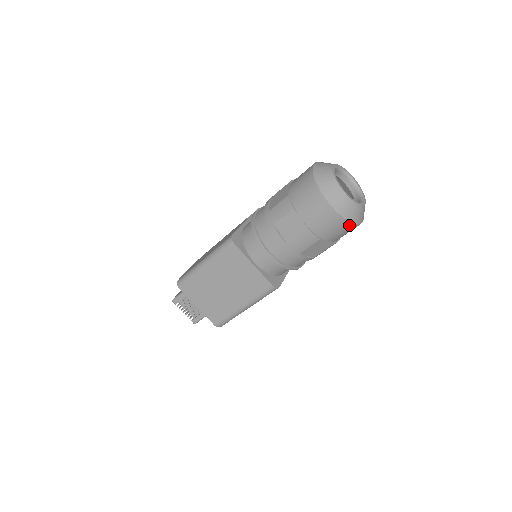
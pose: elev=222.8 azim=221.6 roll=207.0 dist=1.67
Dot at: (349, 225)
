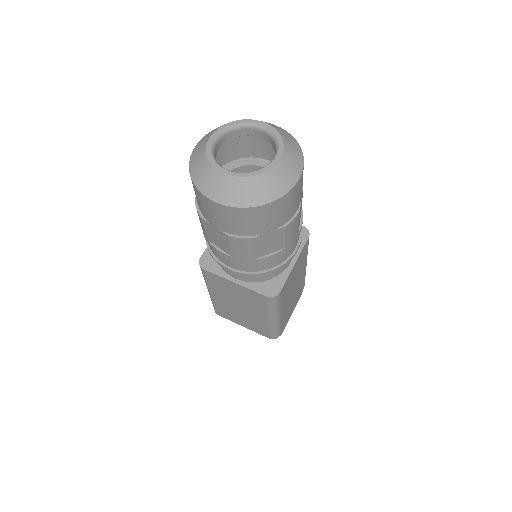
Dot at: (266, 207)
